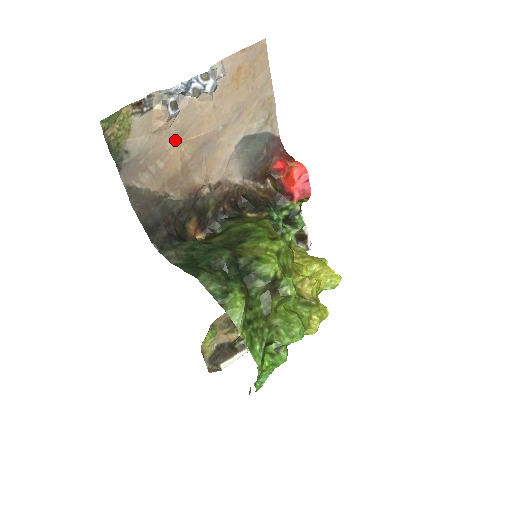
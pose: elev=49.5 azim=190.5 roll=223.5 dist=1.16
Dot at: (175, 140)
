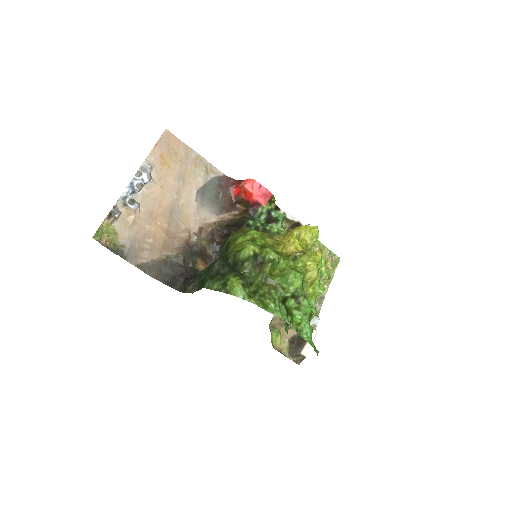
Dot at: (149, 221)
